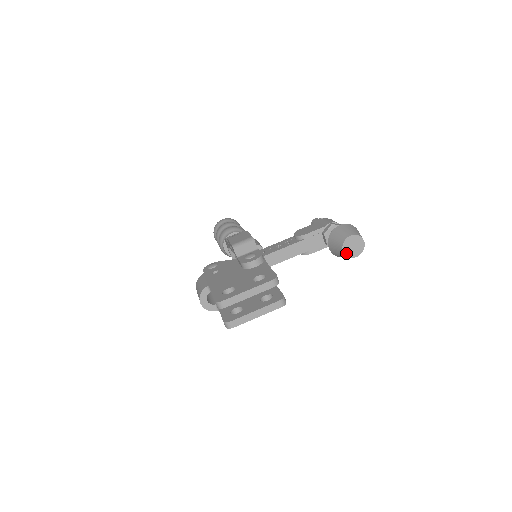
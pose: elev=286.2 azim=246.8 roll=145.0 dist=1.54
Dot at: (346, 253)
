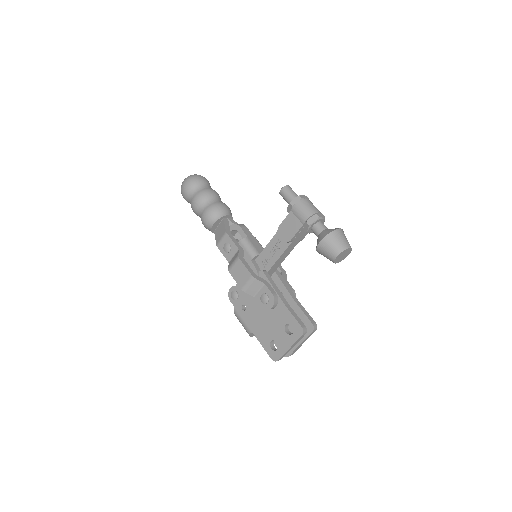
Dot at: (339, 261)
